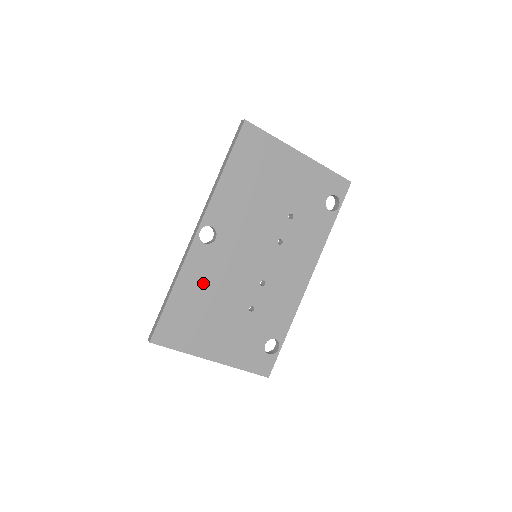
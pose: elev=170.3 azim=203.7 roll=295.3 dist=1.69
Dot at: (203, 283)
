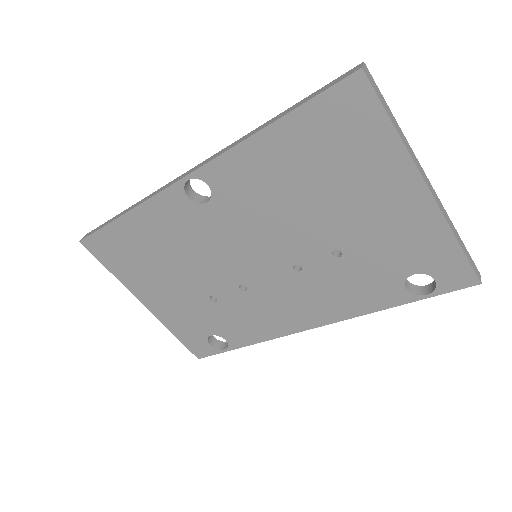
Dot at: (165, 235)
